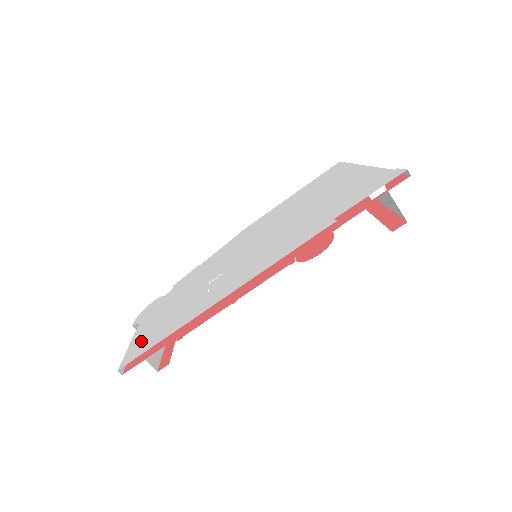
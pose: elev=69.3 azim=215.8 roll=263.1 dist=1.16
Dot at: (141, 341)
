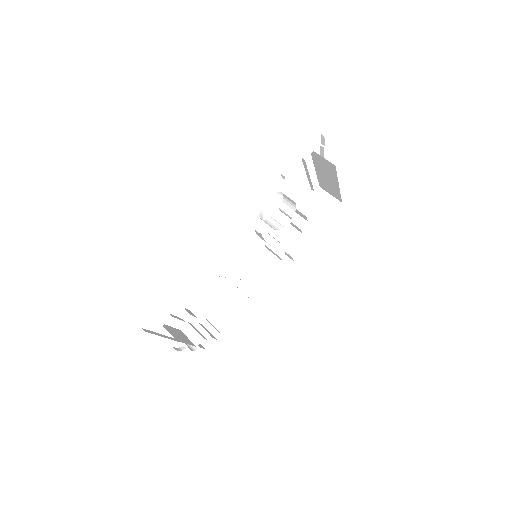
Dot at: occluded
